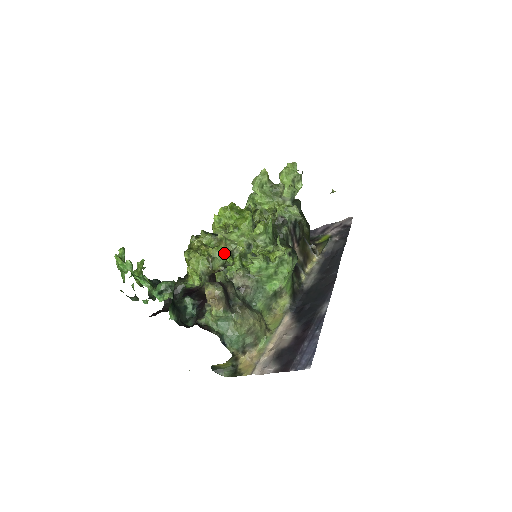
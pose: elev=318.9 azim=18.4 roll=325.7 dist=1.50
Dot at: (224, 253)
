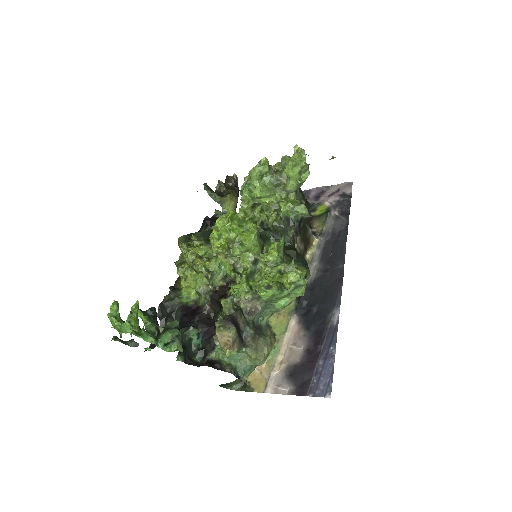
Dot at: (223, 264)
